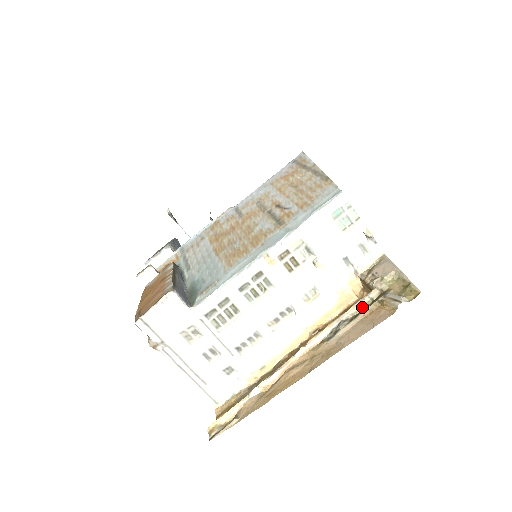
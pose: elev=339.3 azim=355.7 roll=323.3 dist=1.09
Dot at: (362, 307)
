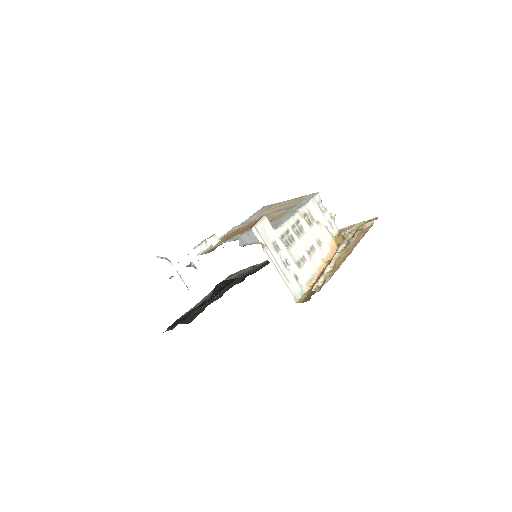
Dot at: (352, 236)
